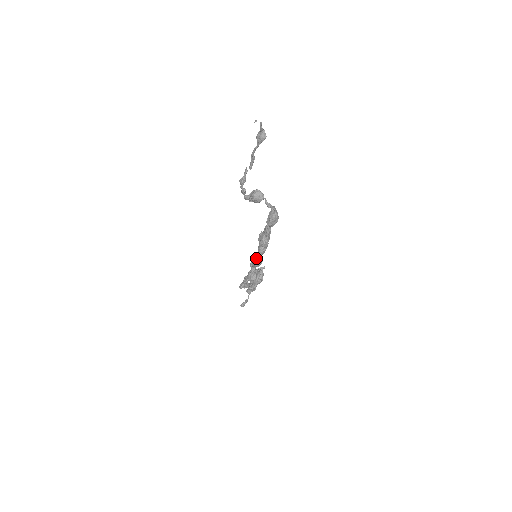
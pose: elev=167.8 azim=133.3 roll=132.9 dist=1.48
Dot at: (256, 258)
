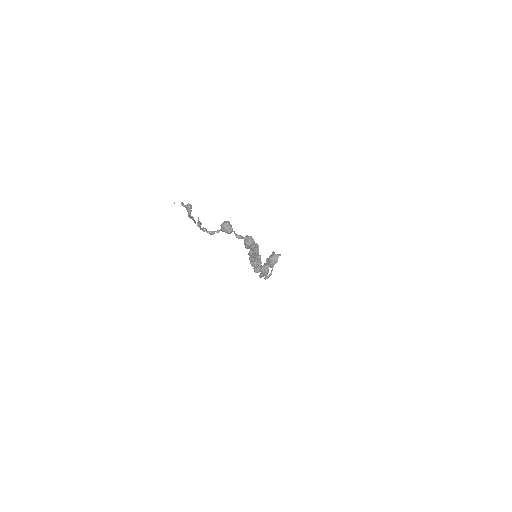
Dot at: occluded
